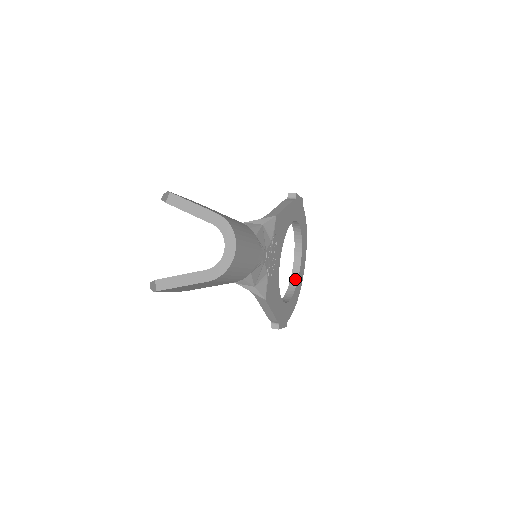
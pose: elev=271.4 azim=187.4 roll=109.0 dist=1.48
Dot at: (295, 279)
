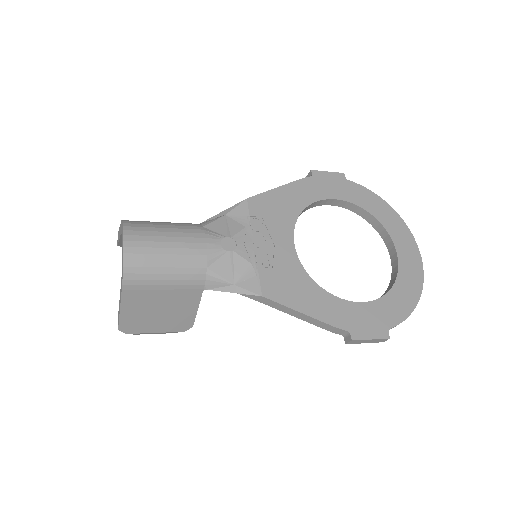
Dot at: (395, 272)
